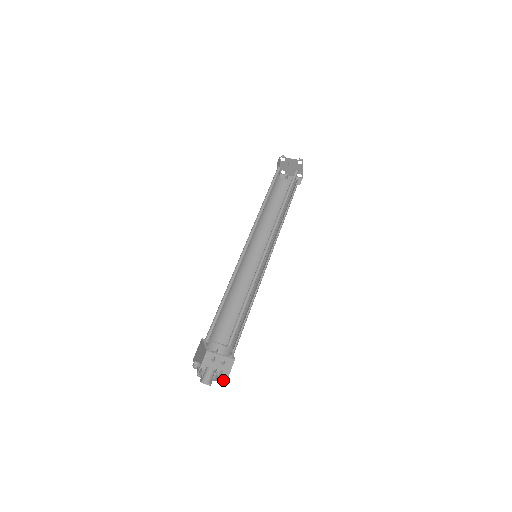
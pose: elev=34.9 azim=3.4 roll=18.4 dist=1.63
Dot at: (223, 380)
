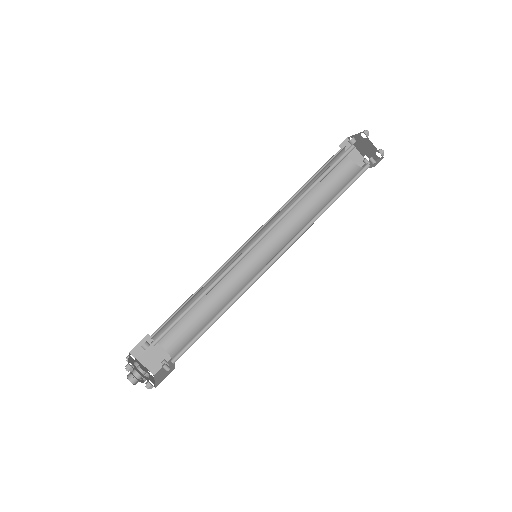
Dot at: (147, 384)
